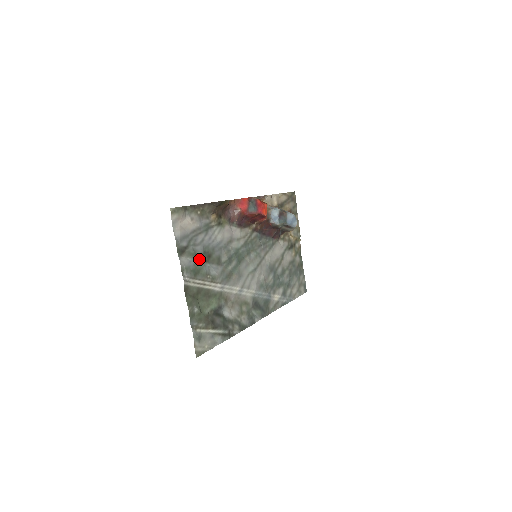
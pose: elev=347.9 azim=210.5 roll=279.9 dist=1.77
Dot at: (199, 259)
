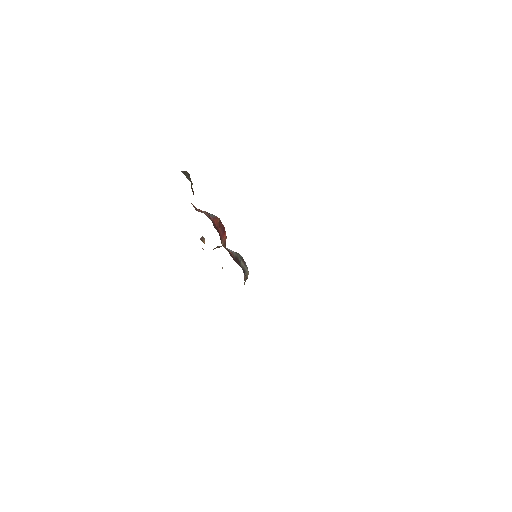
Dot at: occluded
